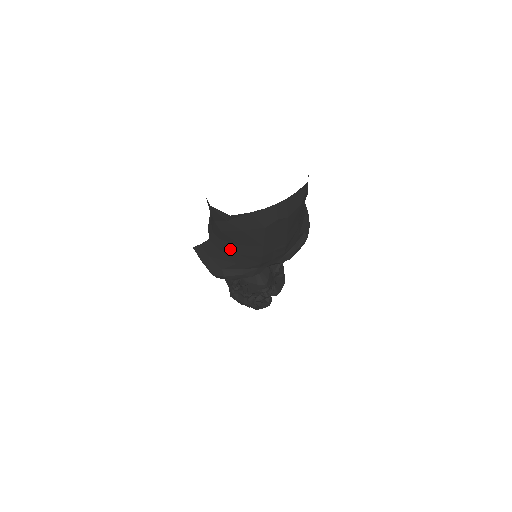
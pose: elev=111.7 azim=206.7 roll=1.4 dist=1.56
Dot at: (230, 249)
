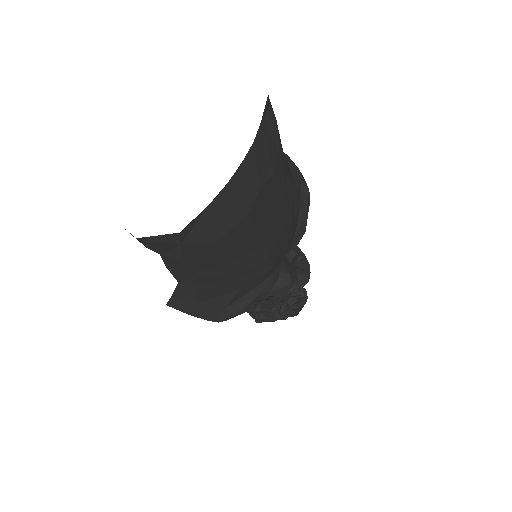
Dot at: (217, 278)
